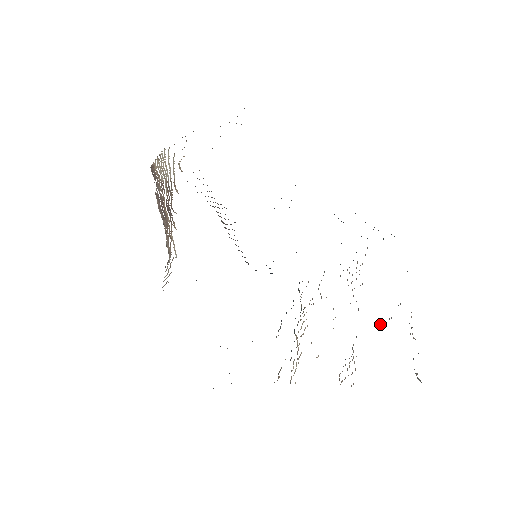
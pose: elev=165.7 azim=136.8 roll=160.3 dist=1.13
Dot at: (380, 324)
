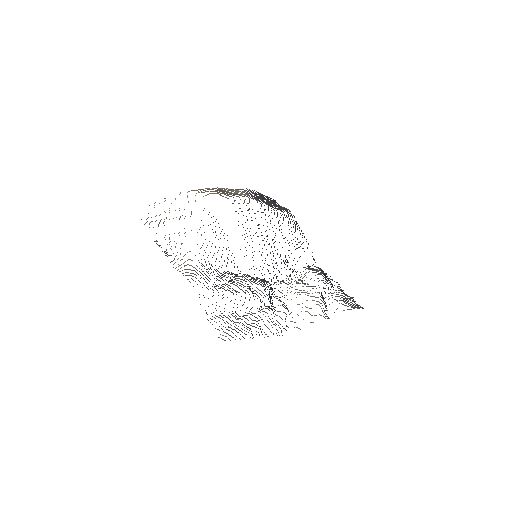
Dot at: occluded
